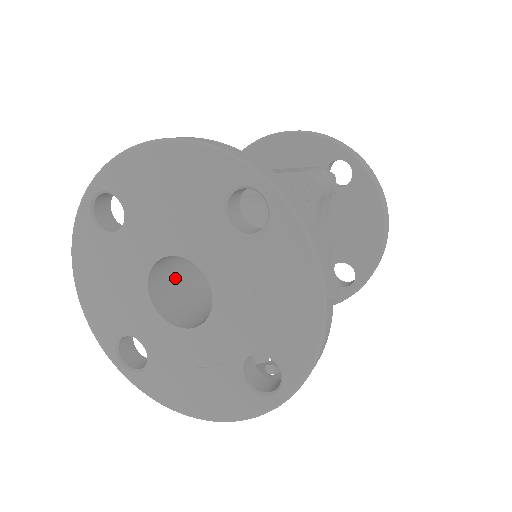
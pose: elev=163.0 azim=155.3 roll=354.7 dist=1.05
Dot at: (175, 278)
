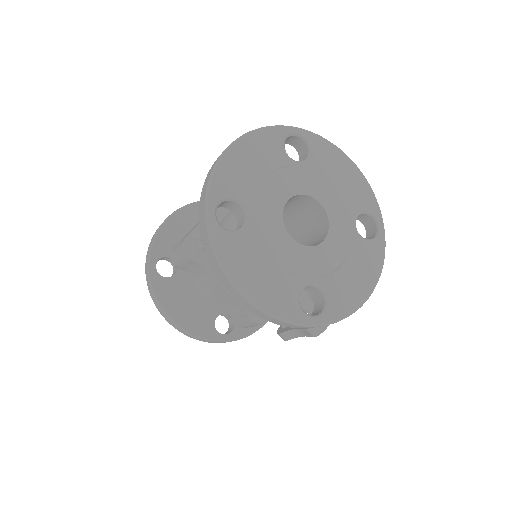
Dot at: occluded
